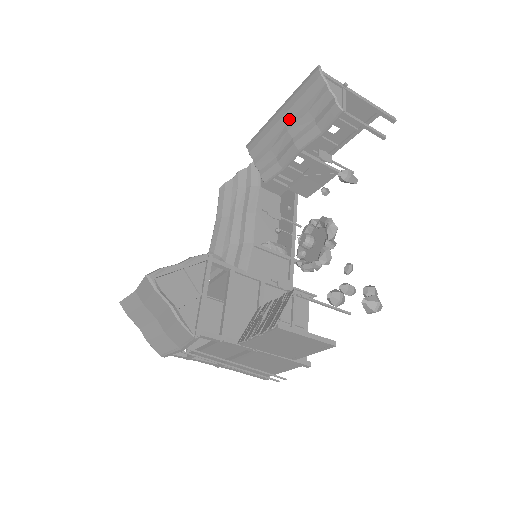
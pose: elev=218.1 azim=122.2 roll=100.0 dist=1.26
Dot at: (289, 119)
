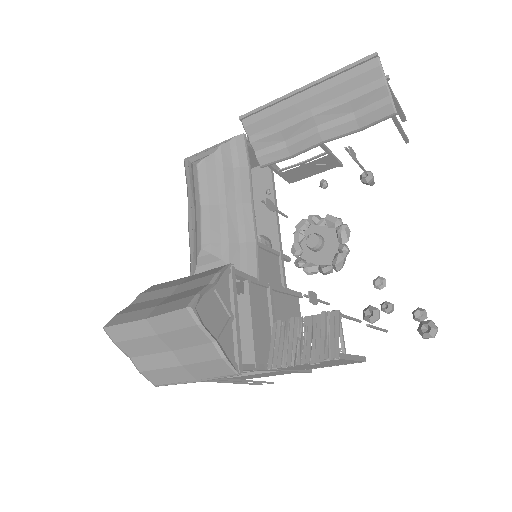
Dot at: (318, 103)
